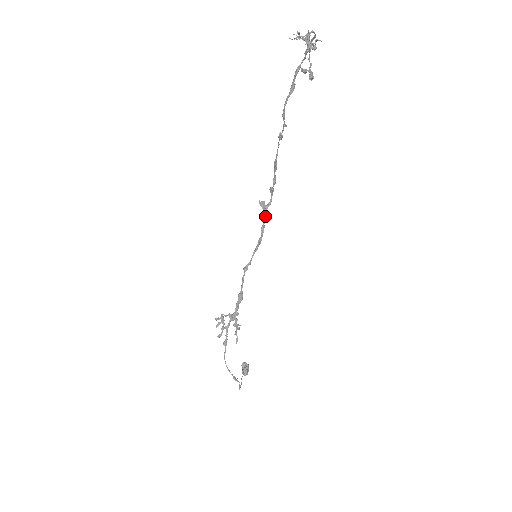
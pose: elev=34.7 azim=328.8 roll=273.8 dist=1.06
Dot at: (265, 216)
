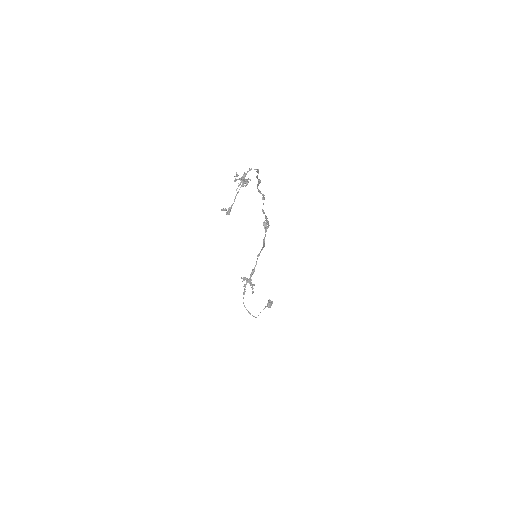
Dot at: occluded
